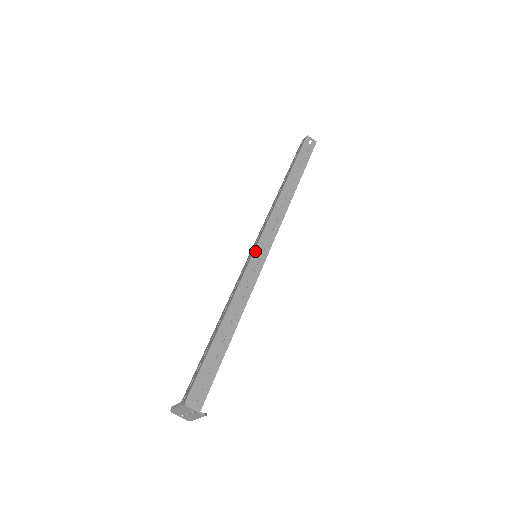
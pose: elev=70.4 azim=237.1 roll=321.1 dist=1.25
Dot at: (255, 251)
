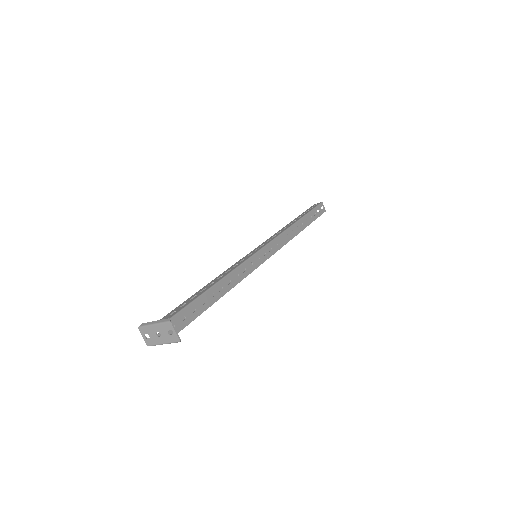
Dot at: (259, 251)
